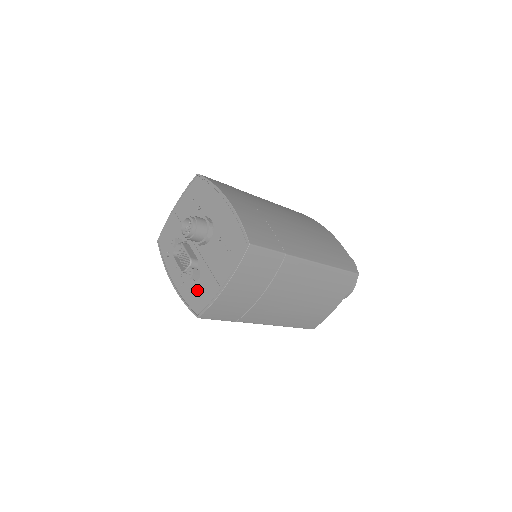
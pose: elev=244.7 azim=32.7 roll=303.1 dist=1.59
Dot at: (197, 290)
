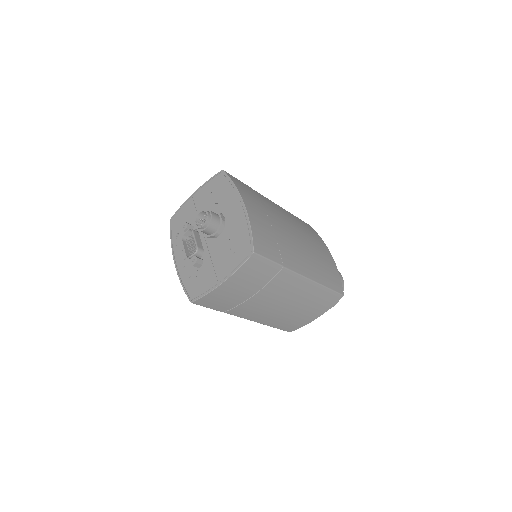
Dot at: (196, 277)
